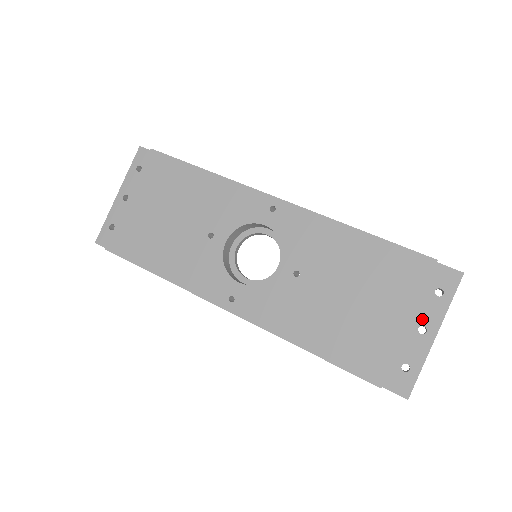
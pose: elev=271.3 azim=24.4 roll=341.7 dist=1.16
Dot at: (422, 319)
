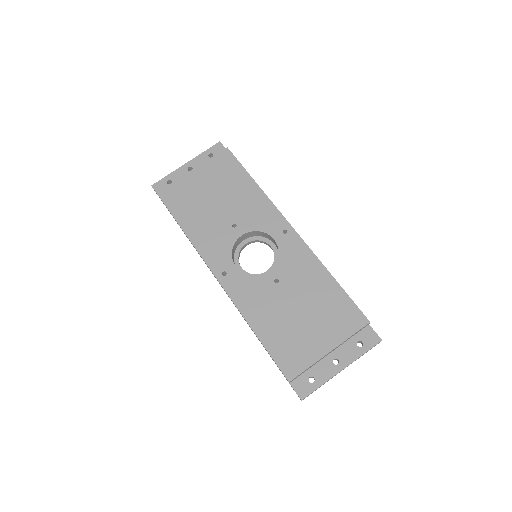
Dot at: (340, 354)
